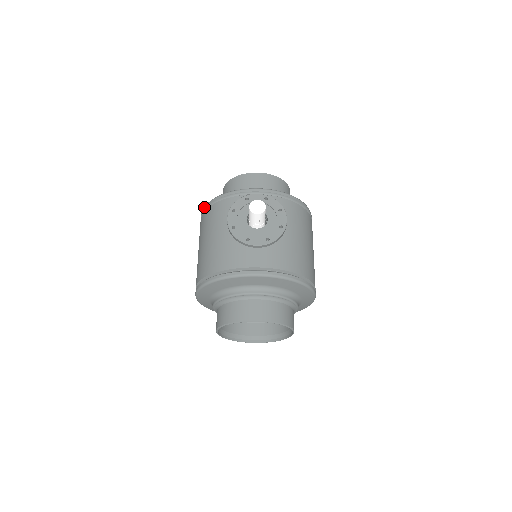
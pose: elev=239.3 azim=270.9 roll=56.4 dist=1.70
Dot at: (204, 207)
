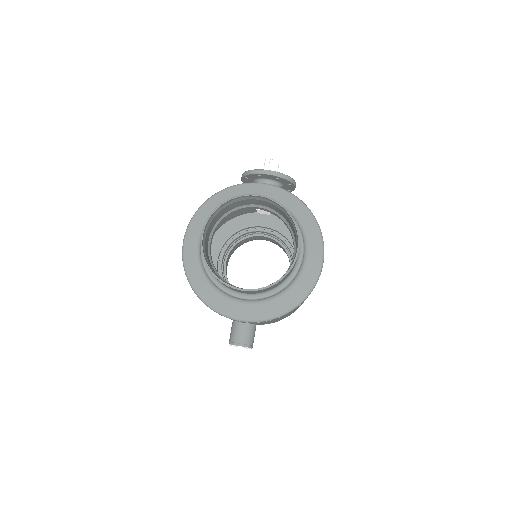
Dot at: occluded
